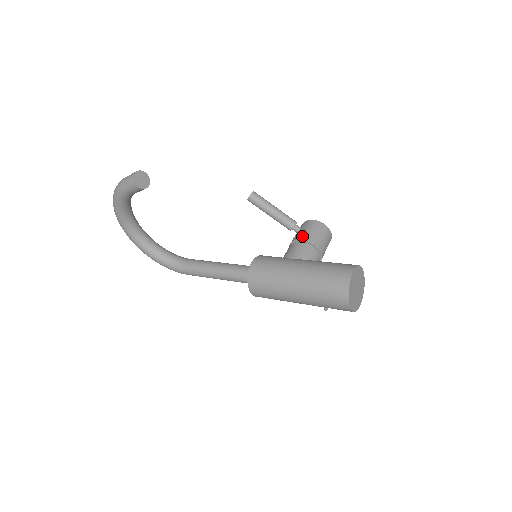
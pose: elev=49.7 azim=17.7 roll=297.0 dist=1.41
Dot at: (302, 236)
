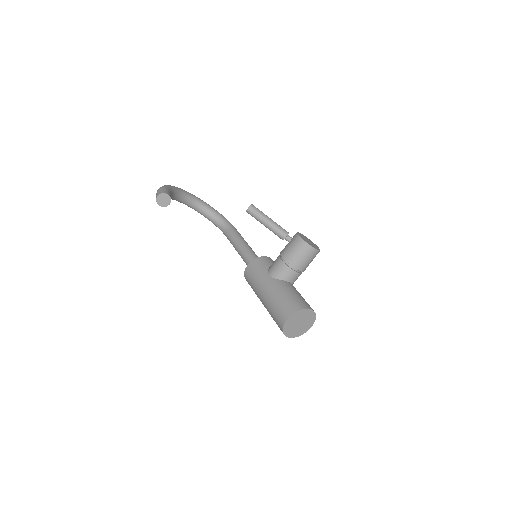
Dot at: (284, 254)
